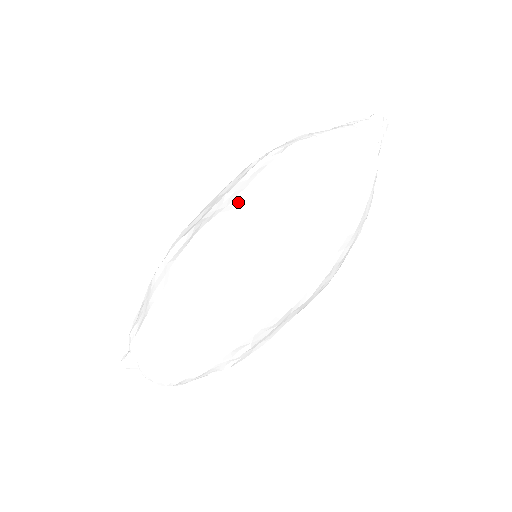
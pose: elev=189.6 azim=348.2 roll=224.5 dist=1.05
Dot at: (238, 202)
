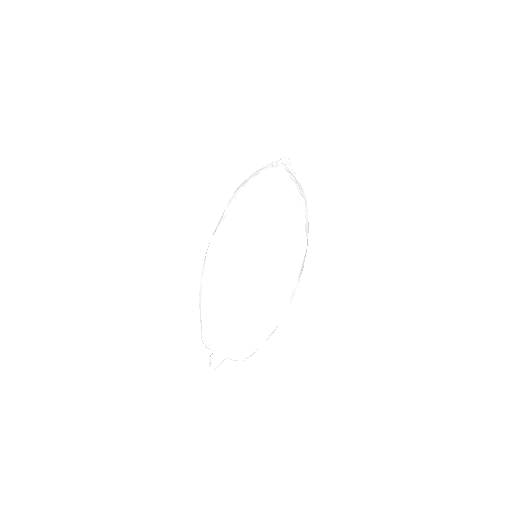
Dot at: (218, 223)
